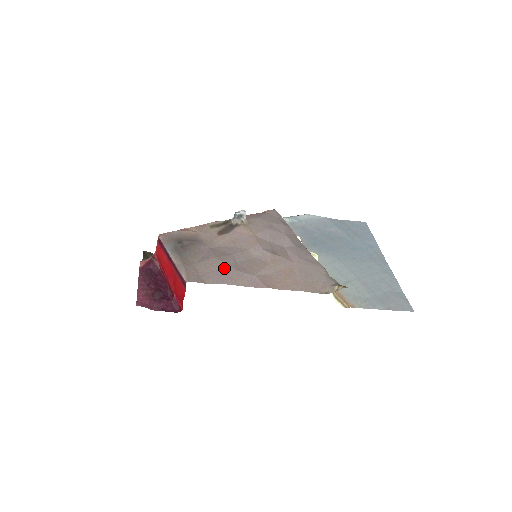
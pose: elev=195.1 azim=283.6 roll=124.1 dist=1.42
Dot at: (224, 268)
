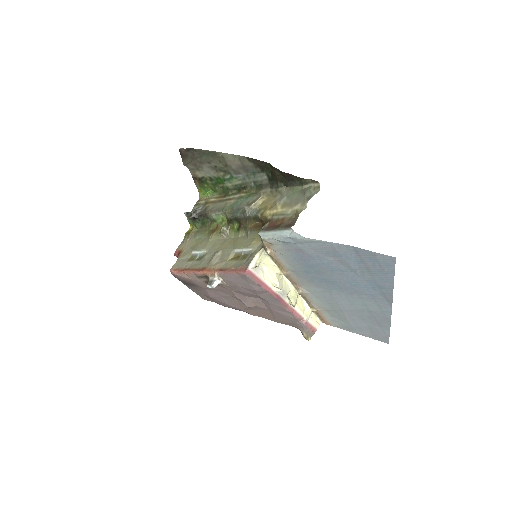
Dot at: (219, 302)
